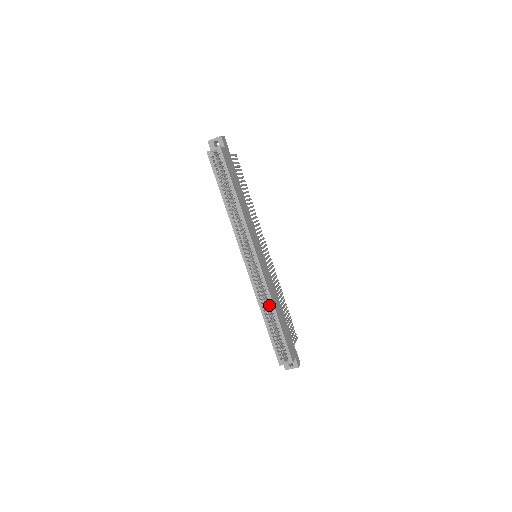
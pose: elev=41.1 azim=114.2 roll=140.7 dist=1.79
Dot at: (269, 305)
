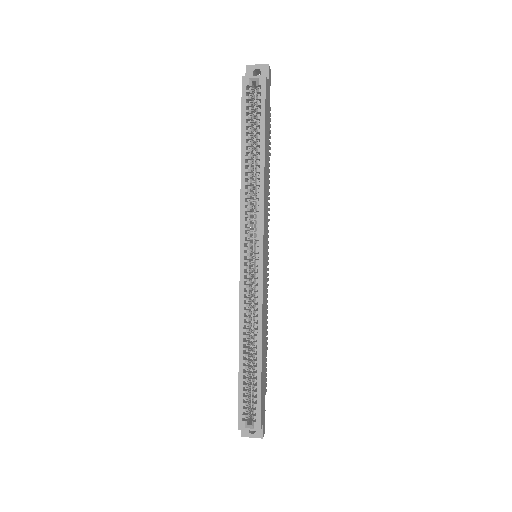
Dot at: (254, 334)
